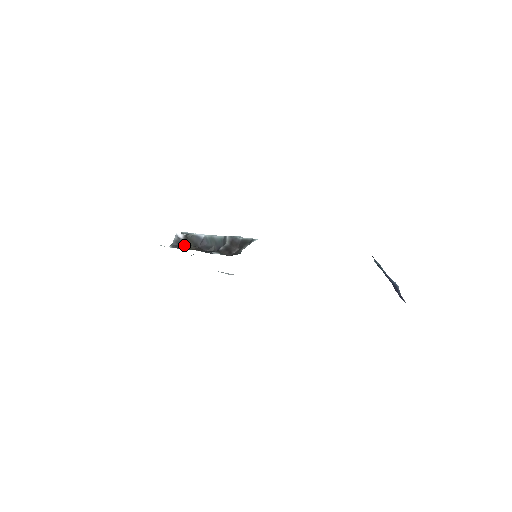
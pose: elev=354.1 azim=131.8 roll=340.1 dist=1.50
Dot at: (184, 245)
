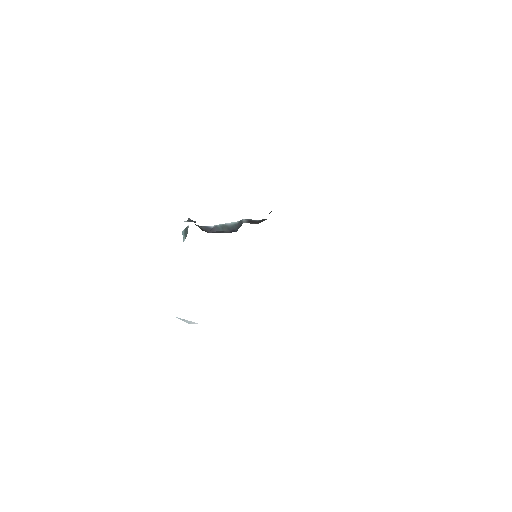
Dot at: occluded
